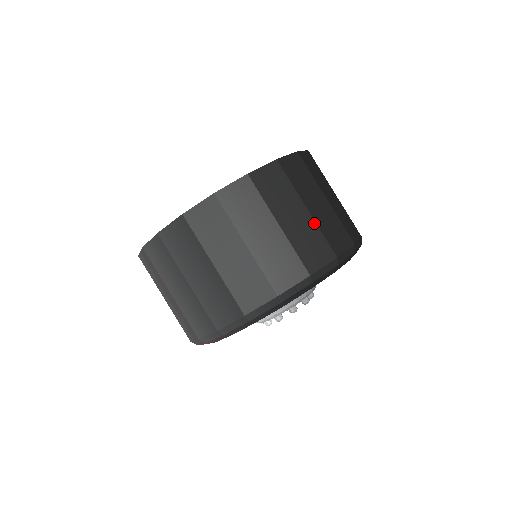
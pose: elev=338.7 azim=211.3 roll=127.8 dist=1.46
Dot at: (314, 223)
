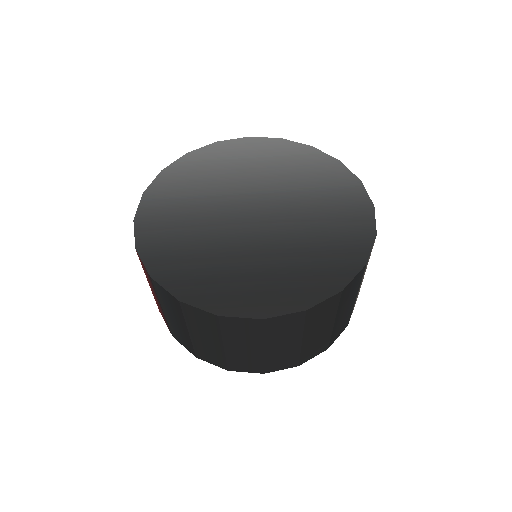
Dot at: (223, 353)
